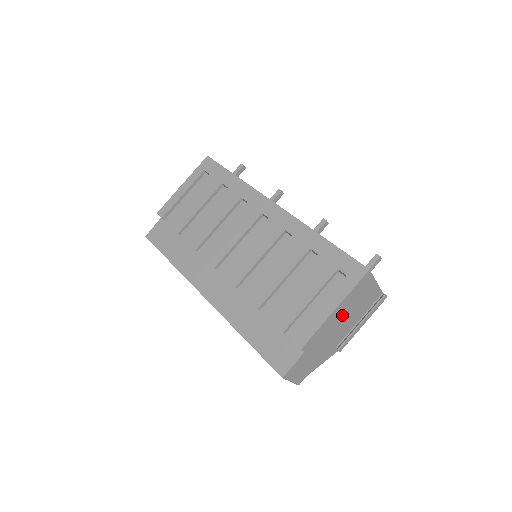
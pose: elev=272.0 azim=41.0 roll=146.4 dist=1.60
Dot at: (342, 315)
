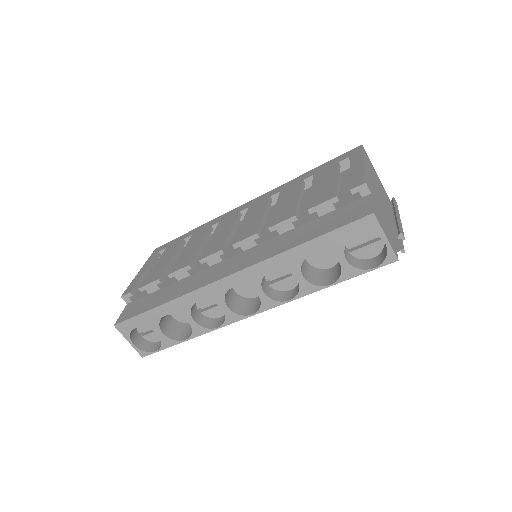
Dot at: (374, 183)
